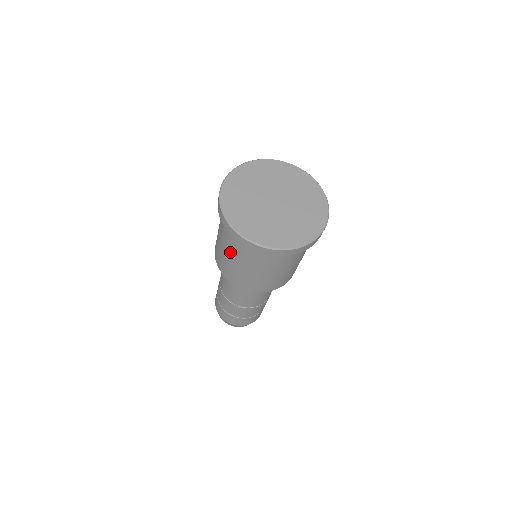
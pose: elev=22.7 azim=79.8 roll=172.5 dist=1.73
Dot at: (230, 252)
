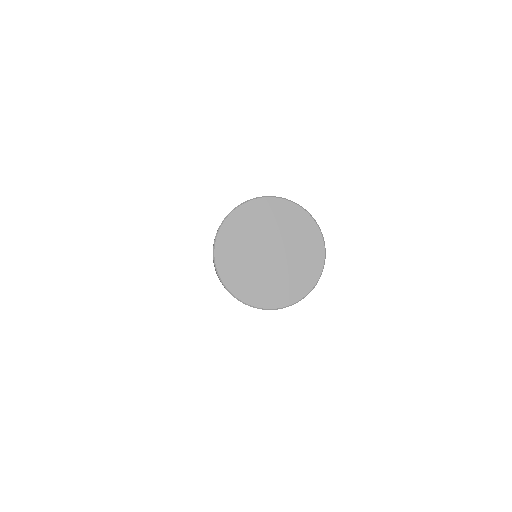
Dot at: occluded
